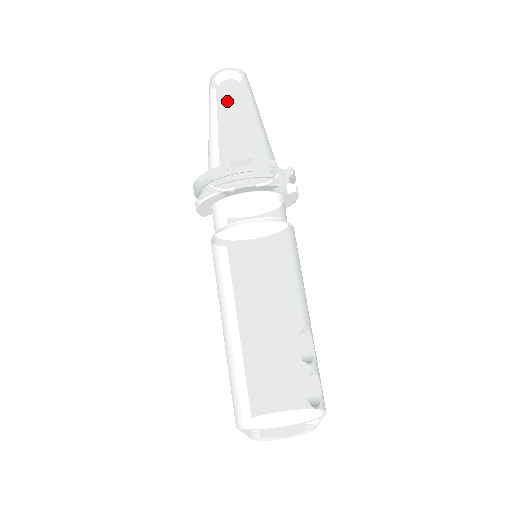
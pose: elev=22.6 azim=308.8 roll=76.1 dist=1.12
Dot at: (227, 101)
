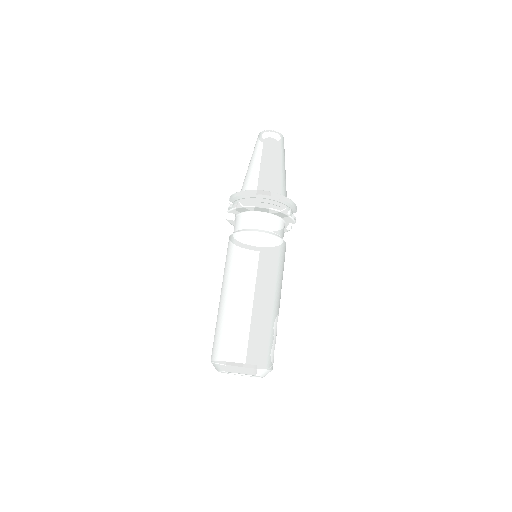
Dot at: (278, 154)
